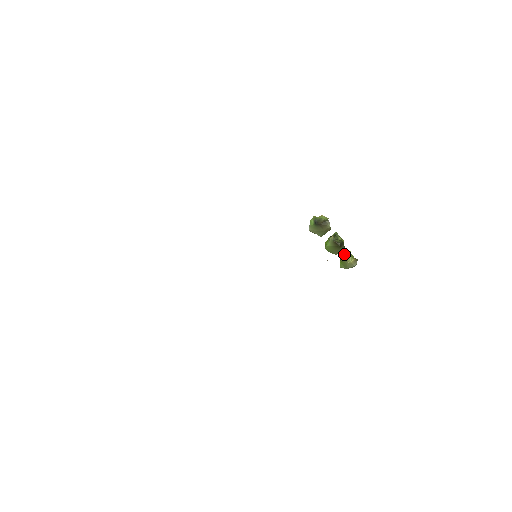
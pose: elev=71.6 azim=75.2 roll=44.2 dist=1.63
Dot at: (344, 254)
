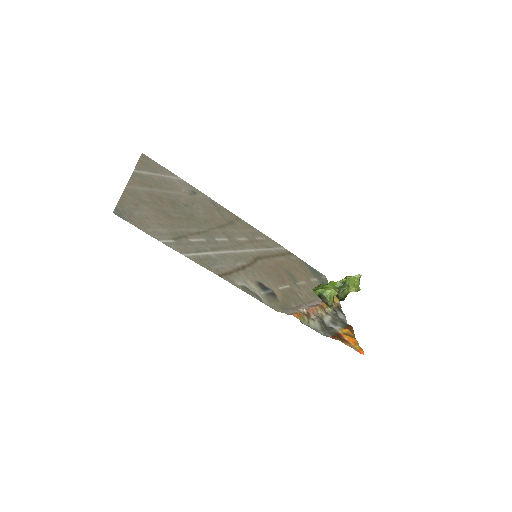
Dot at: (353, 276)
